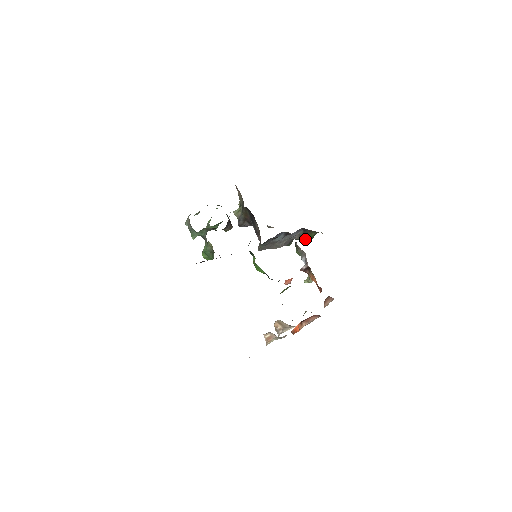
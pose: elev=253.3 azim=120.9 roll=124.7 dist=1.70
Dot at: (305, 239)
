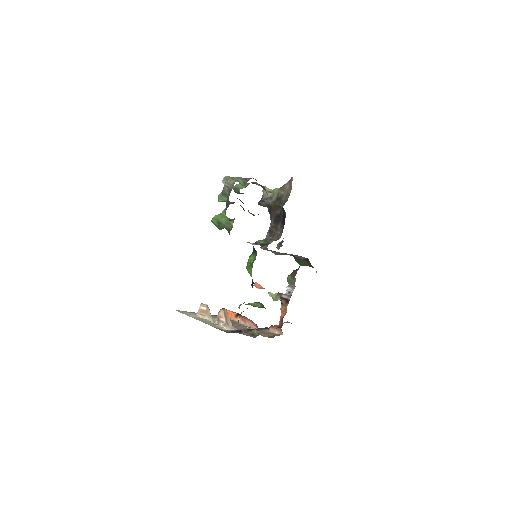
Dot at: (299, 262)
